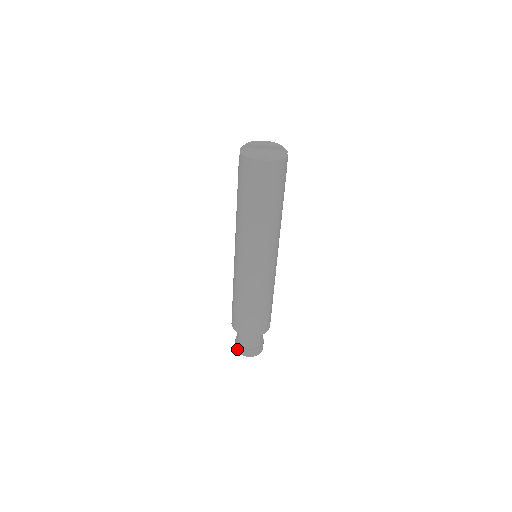
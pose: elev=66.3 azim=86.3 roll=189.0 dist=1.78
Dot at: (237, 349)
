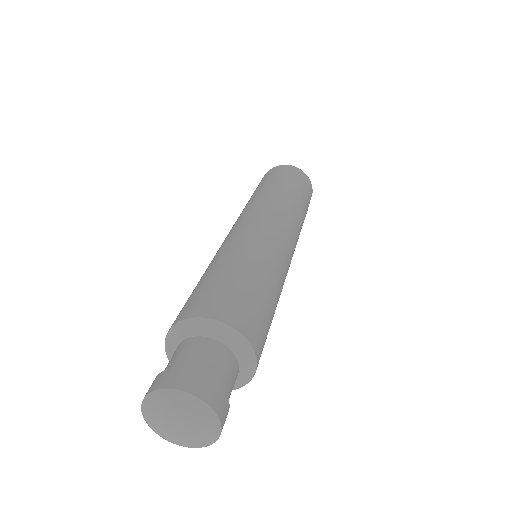
Dot at: (155, 383)
